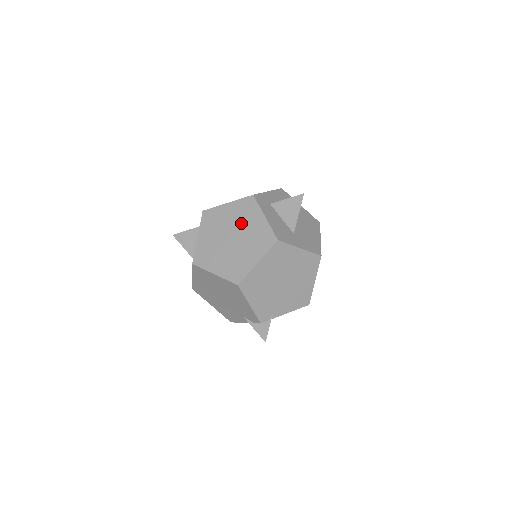
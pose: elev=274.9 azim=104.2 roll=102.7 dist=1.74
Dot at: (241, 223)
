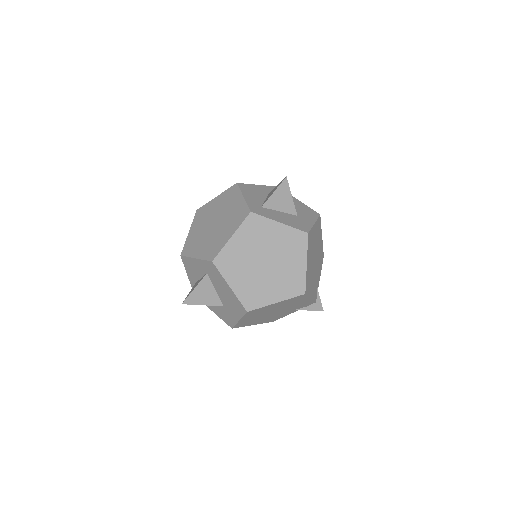
Dot at: (262, 244)
